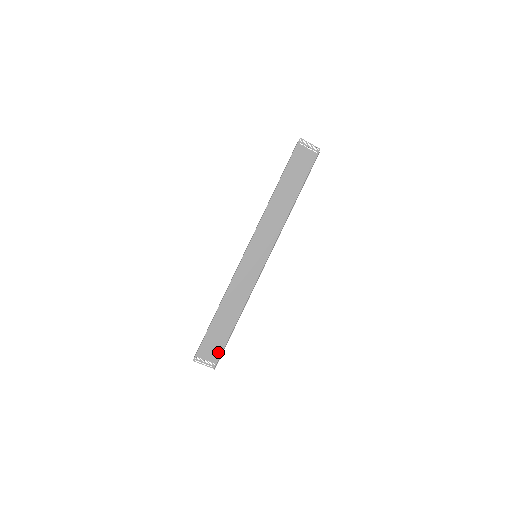
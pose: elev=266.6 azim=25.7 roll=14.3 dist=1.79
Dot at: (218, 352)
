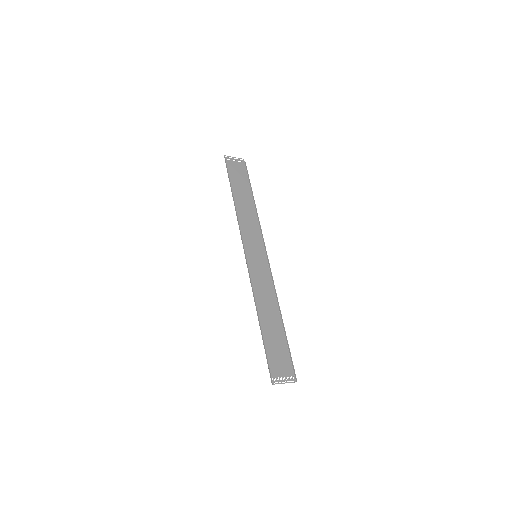
Dot at: (287, 362)
